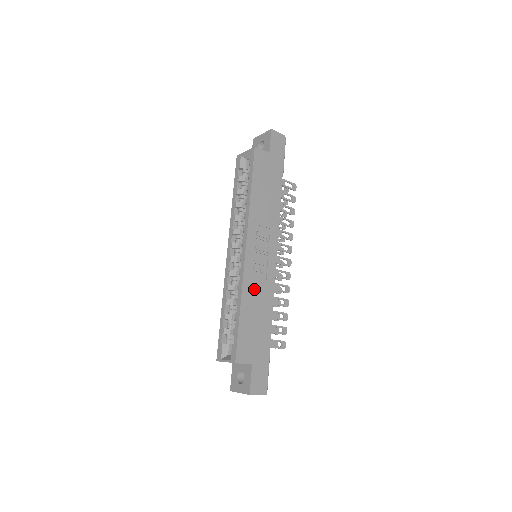
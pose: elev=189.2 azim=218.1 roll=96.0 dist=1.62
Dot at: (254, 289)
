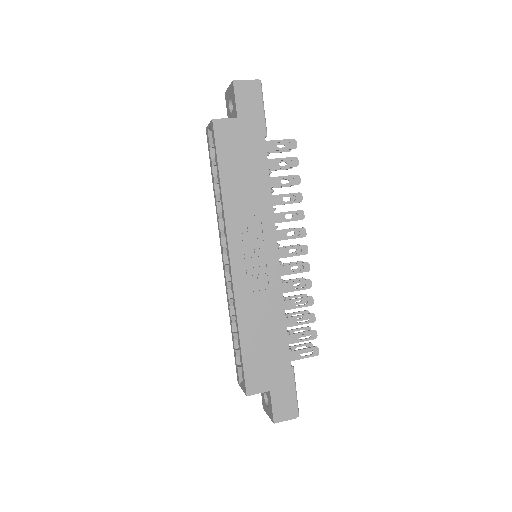
Dot at: (254, 306)
